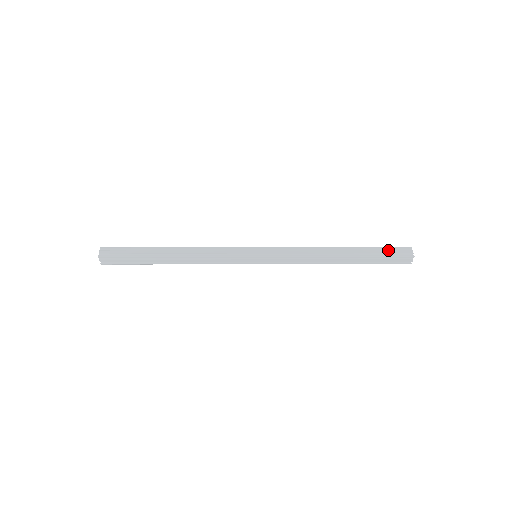
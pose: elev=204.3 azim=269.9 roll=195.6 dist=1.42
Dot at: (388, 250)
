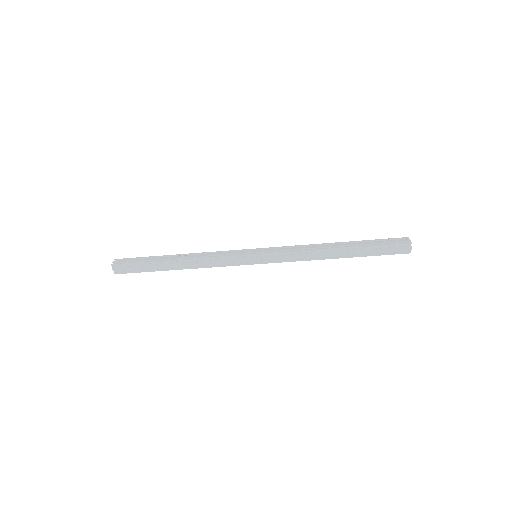
Dot at: (385, 240)
